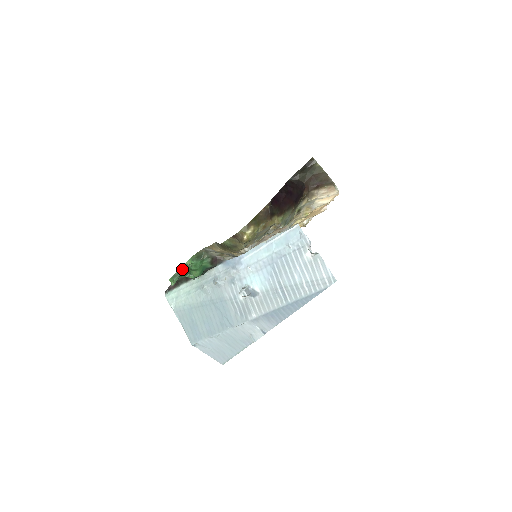
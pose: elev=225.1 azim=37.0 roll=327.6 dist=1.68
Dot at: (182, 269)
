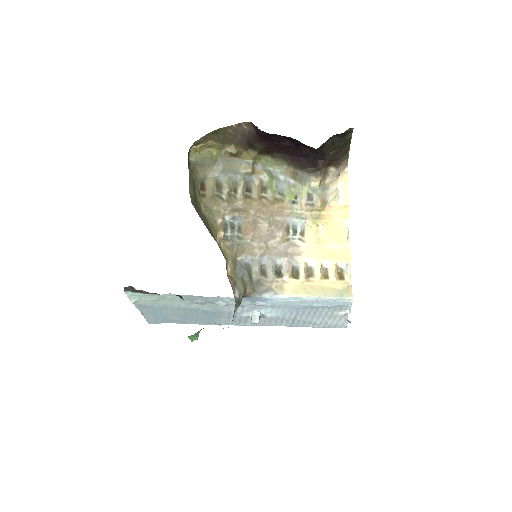
Dot at: occluded
